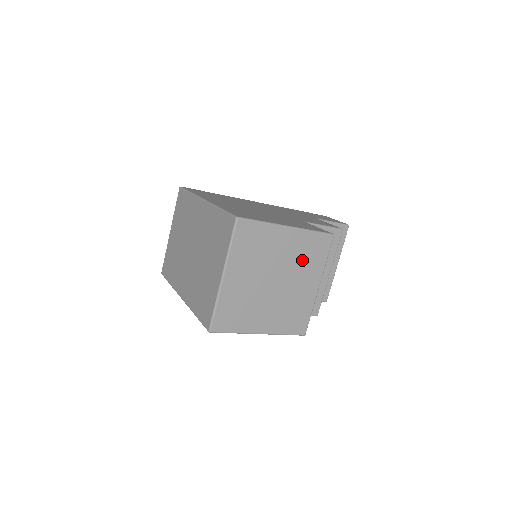
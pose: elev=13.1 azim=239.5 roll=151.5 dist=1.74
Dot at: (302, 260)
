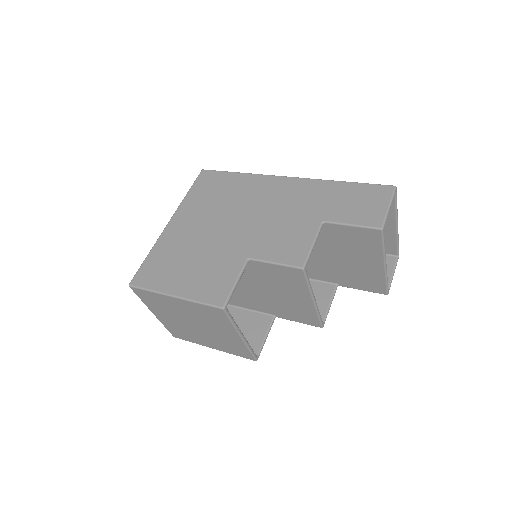
Dot at: (207, 318)
